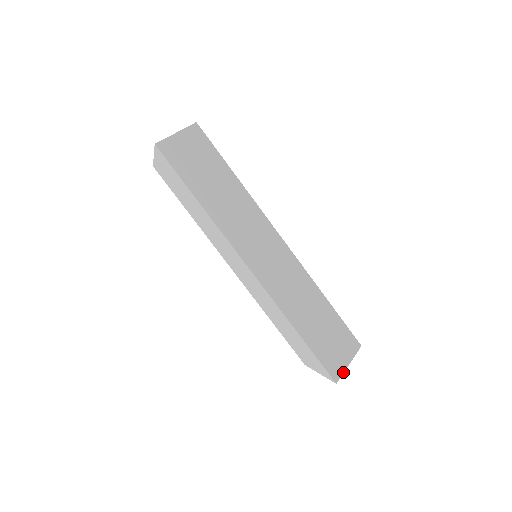
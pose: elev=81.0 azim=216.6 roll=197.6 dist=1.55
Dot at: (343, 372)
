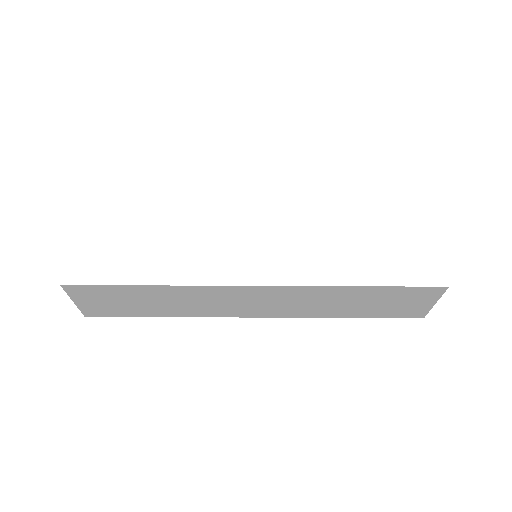
Dot at: (429, 310)
